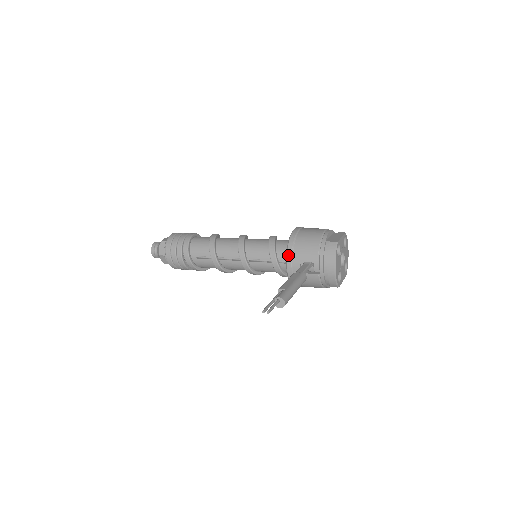
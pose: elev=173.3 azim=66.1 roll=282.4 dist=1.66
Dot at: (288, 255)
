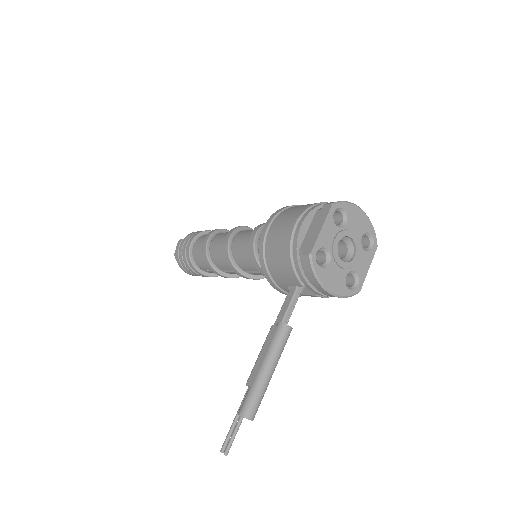
Dot at: (267, 280)
